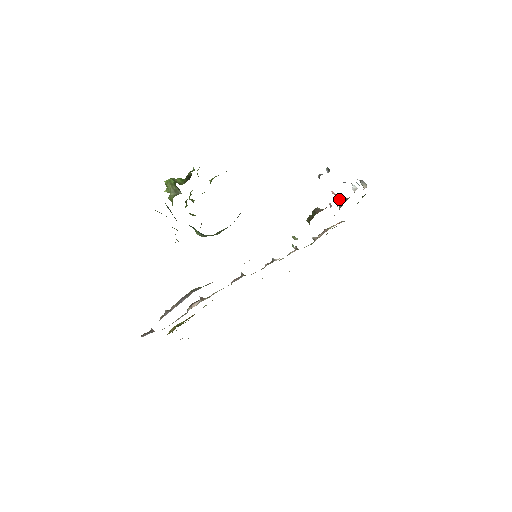
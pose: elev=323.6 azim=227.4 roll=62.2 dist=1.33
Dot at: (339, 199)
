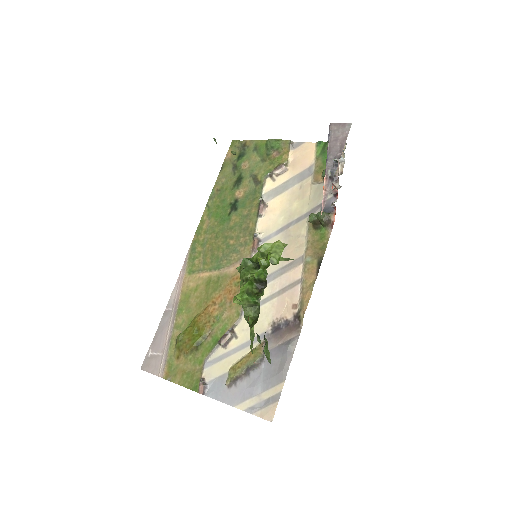
Dot at: (337, 191)
